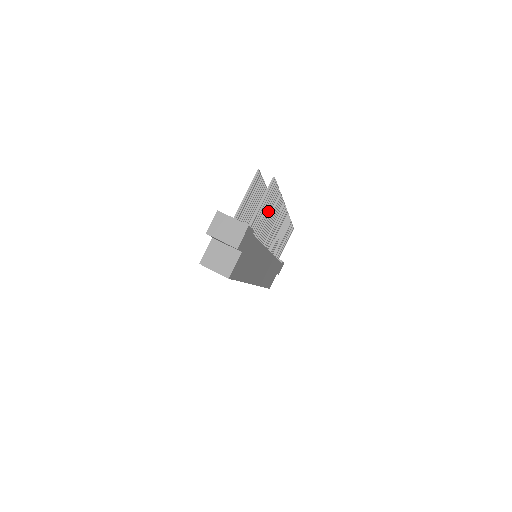
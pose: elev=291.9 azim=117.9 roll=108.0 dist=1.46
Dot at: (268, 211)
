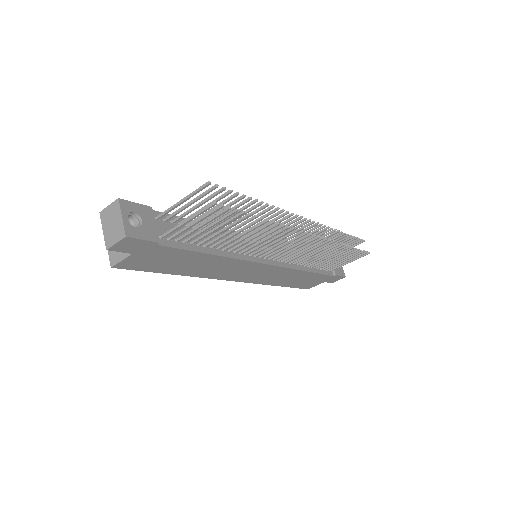
Dot at: (227, 229)
